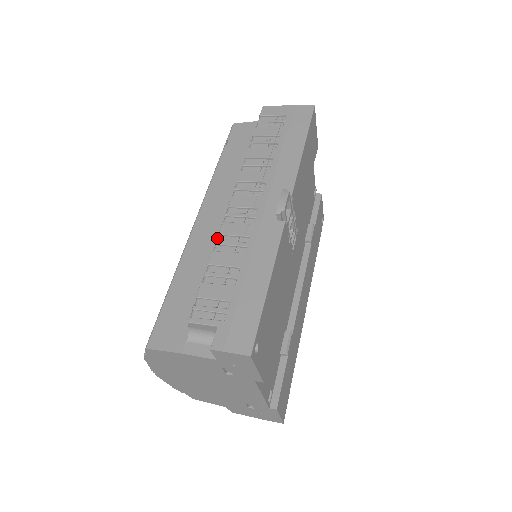
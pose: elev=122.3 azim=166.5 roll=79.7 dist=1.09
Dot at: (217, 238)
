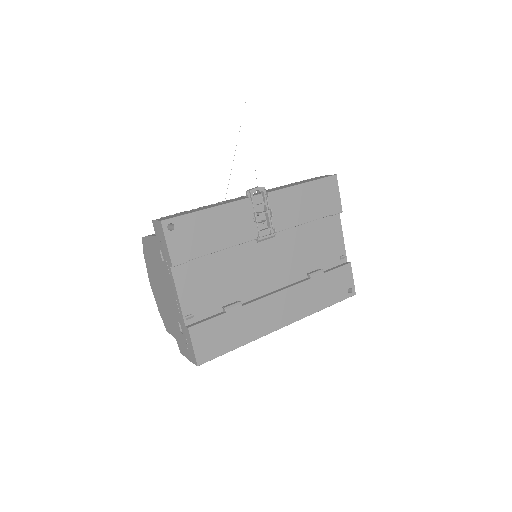
Dot at: occluded
